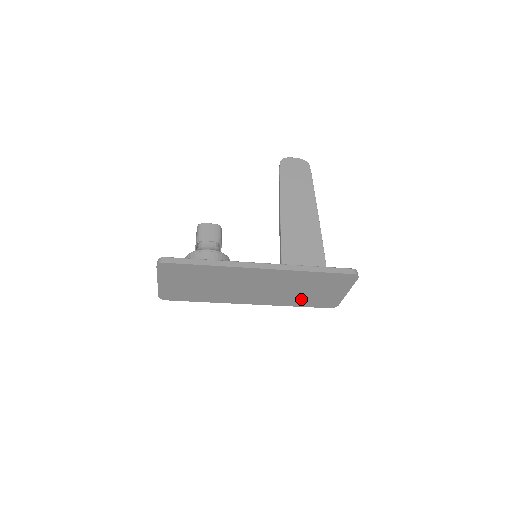
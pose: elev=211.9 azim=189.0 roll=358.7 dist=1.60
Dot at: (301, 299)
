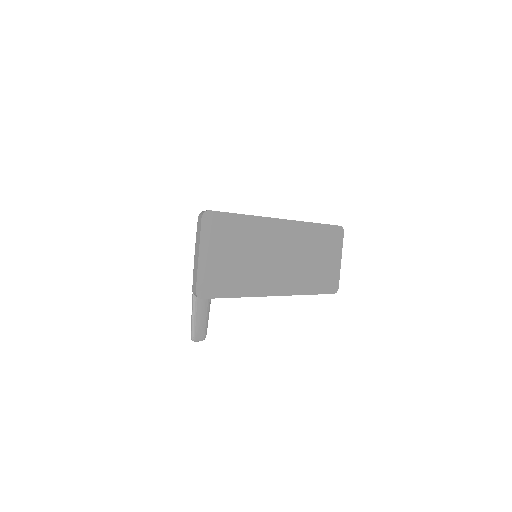
Dot at: (313, 278)
